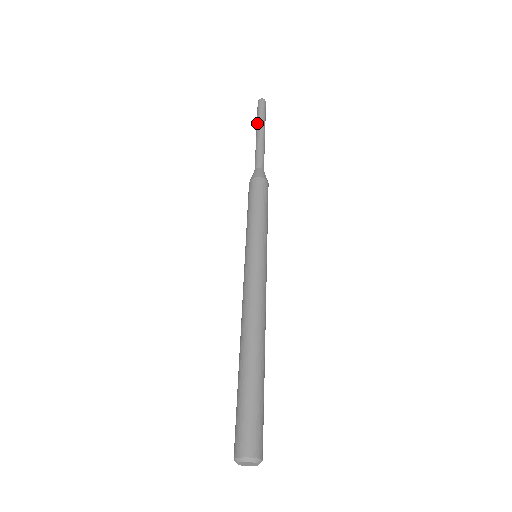
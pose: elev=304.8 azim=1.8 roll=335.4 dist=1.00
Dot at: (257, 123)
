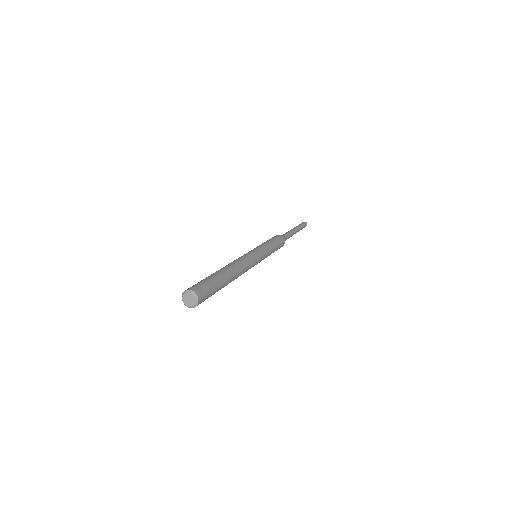
Dot at: occluded
